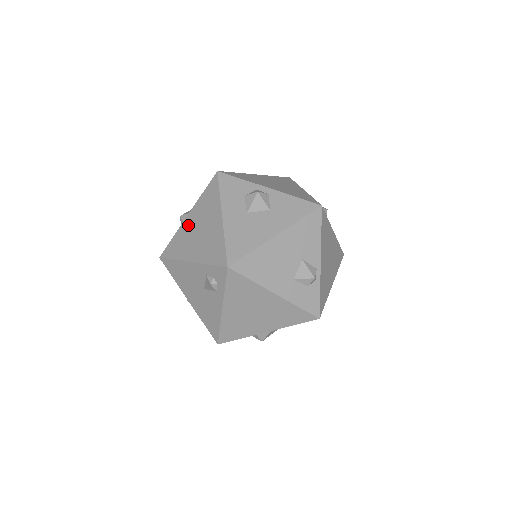
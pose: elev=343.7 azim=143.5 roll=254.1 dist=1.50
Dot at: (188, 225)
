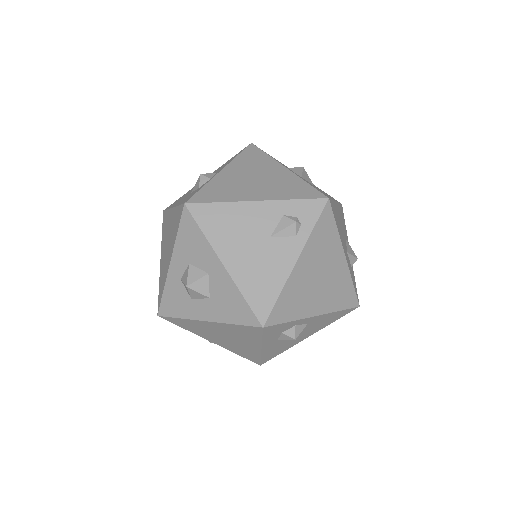
Dot at: (229, 176)
